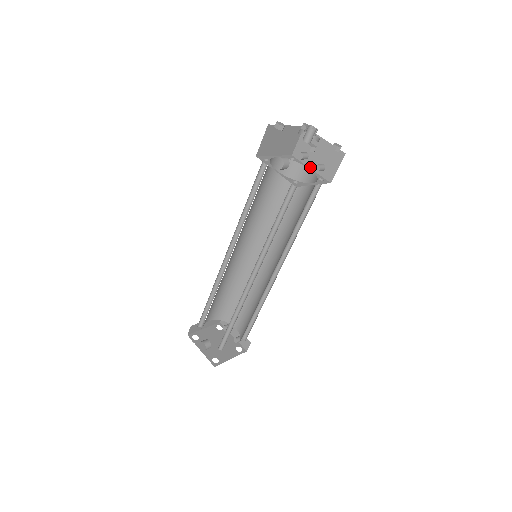
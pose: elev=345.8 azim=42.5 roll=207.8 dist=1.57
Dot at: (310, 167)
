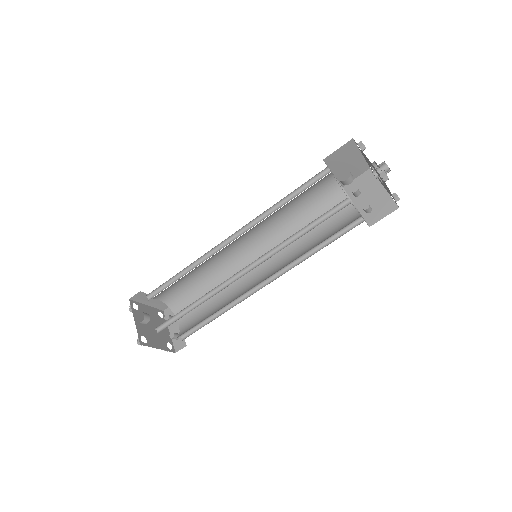
Dot at: (356, 205)
